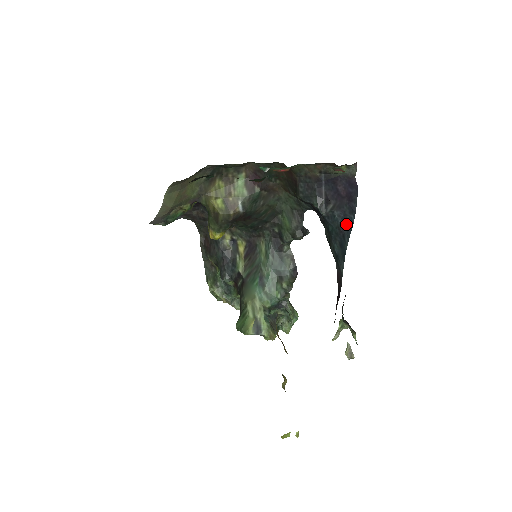
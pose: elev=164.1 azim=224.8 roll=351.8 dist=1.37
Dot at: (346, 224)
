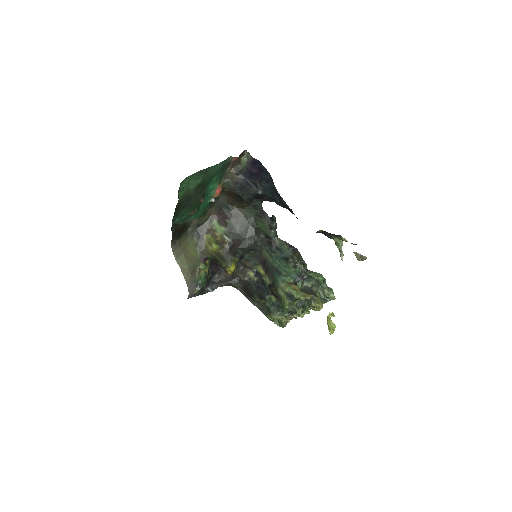
Dot at: (270, 182)
